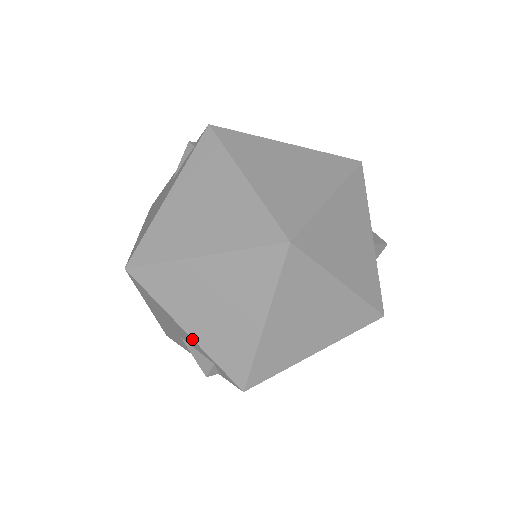
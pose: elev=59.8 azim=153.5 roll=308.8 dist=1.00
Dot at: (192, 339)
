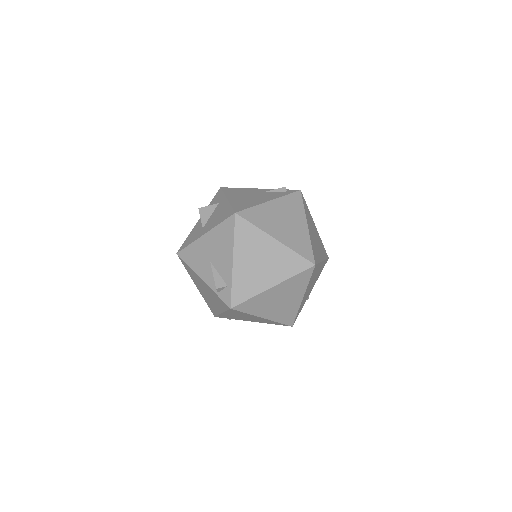
Dot at: (232, 267)
